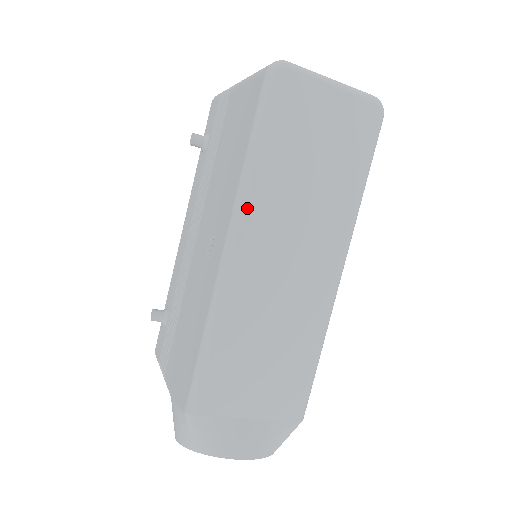
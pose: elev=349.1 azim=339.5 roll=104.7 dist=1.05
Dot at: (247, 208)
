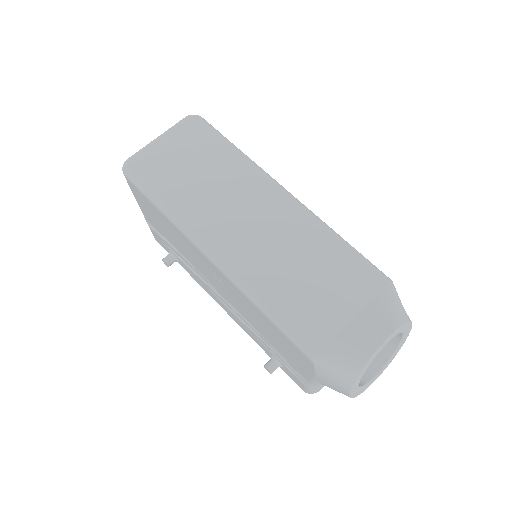
Dot at: (192, 229)
